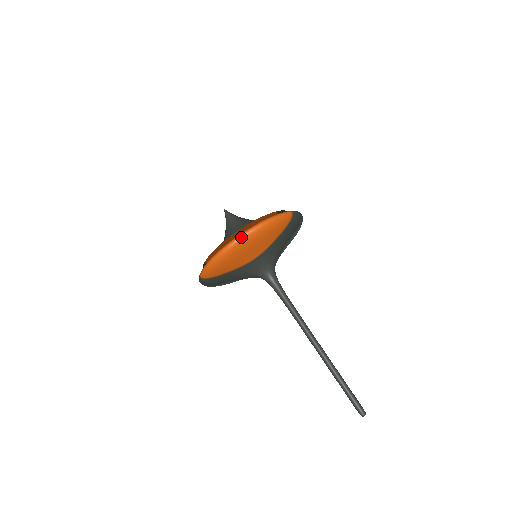
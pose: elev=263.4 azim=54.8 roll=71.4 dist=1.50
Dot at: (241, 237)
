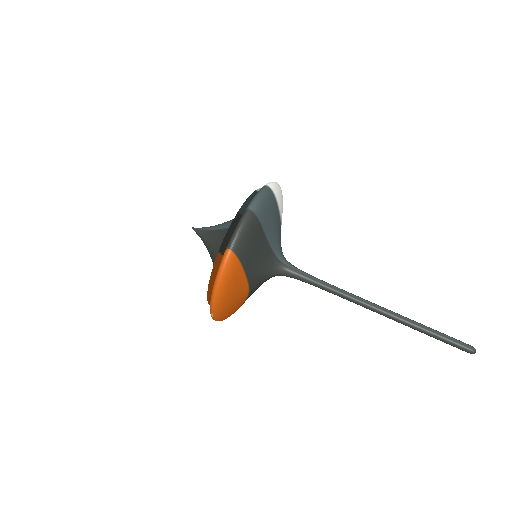
Dot at: (212, 314)
